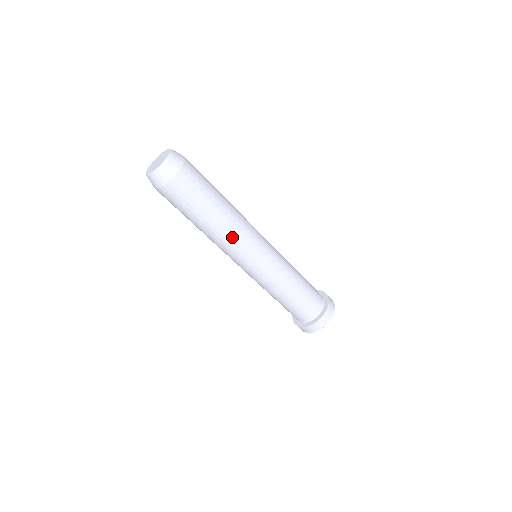
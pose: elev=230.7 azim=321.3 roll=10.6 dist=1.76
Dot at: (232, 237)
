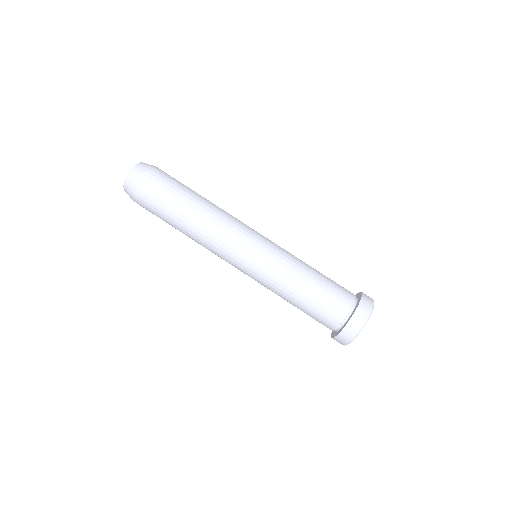
Dot at: (221, 218)
